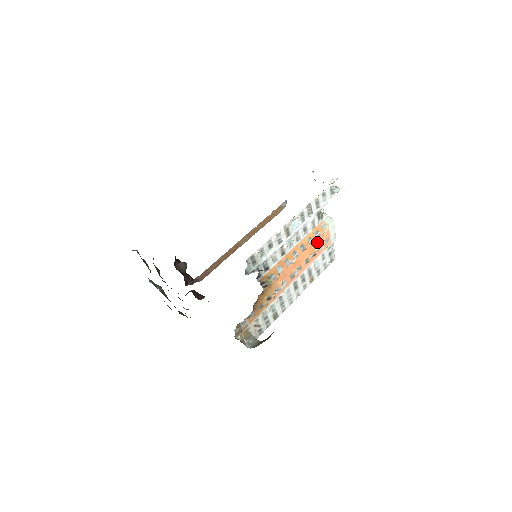
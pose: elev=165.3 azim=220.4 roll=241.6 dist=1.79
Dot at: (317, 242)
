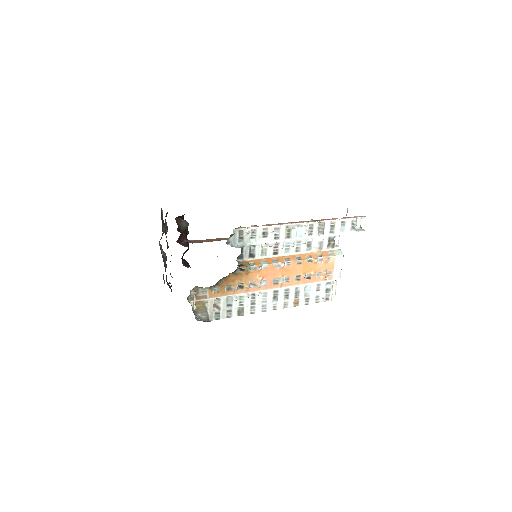
Dot at: (317, 265)
